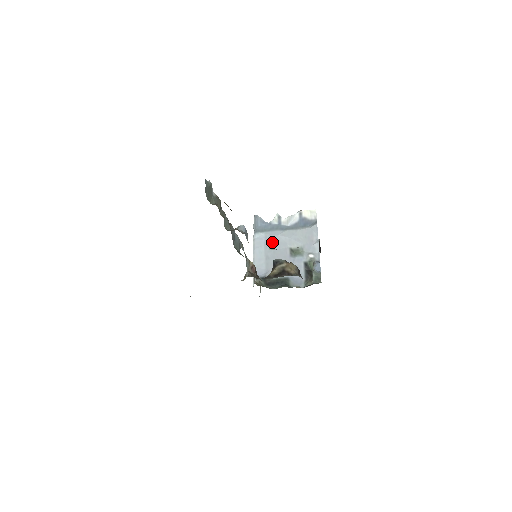
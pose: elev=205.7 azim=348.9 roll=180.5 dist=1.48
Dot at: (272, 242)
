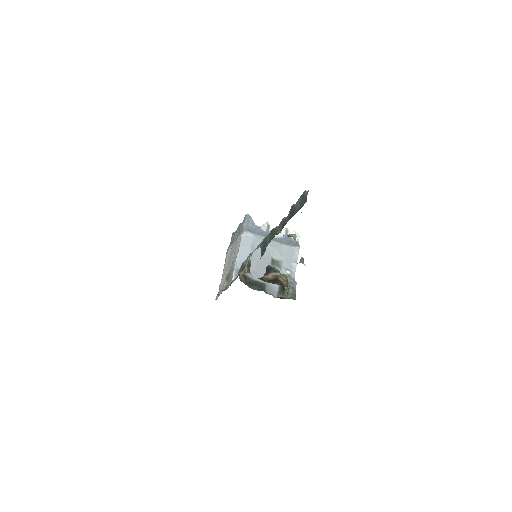
Dot at: occluded
